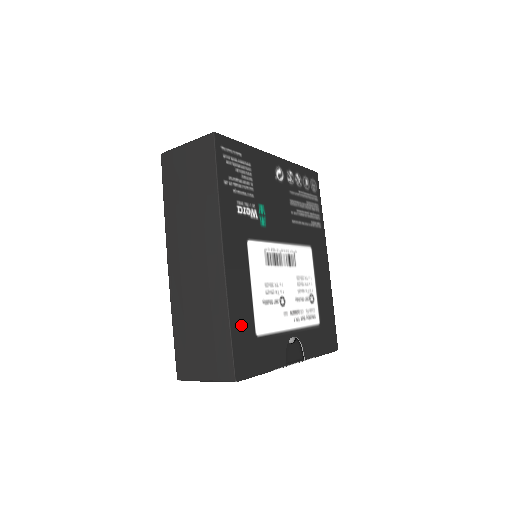
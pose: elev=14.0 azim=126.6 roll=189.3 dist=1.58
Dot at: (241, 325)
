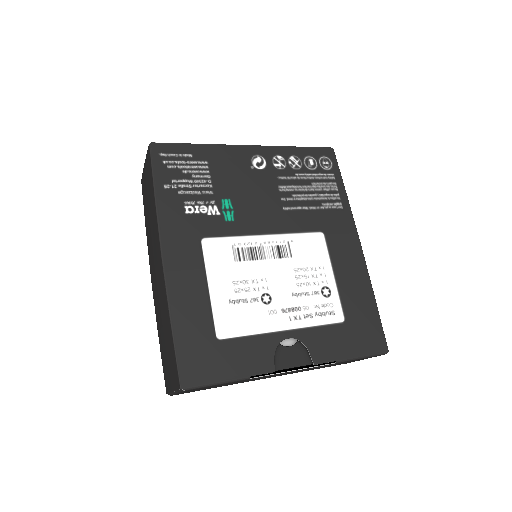
Dot at: (191, 328)
